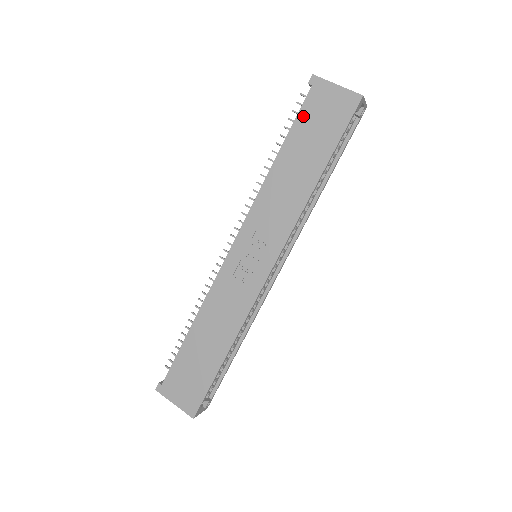
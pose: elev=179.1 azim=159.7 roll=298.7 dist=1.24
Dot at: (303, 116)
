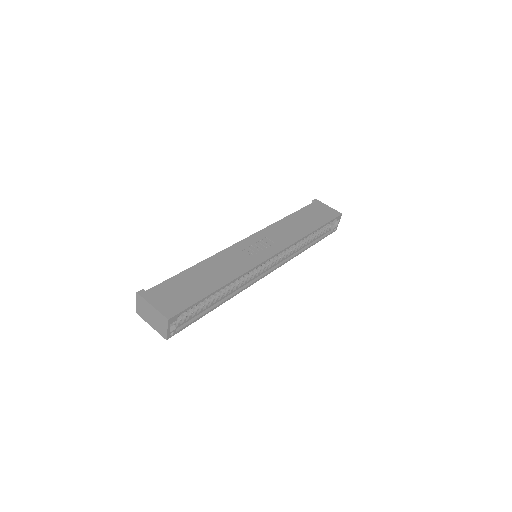
Dot at: (308, 208)
